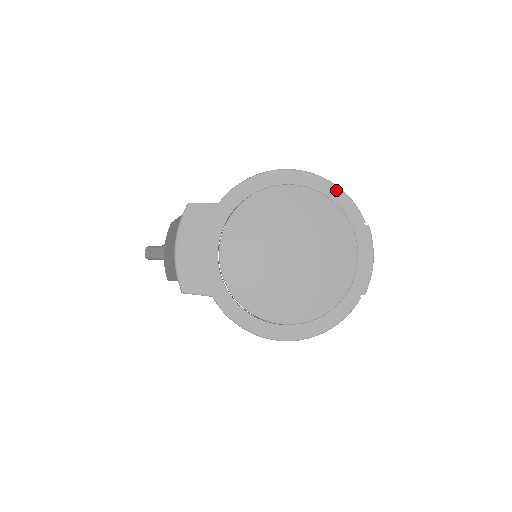
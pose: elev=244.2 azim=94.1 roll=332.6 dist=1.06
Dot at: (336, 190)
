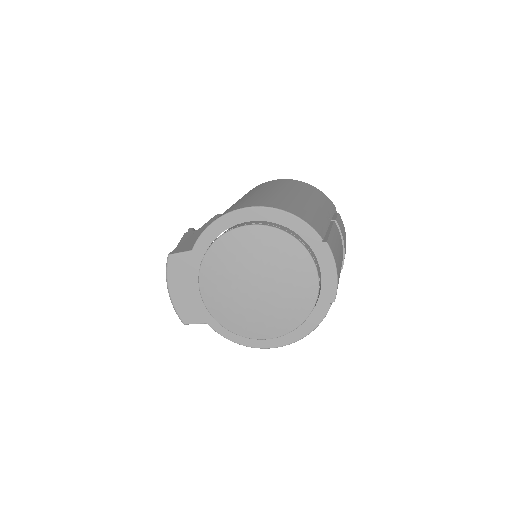
Dot at: (289, 217)
